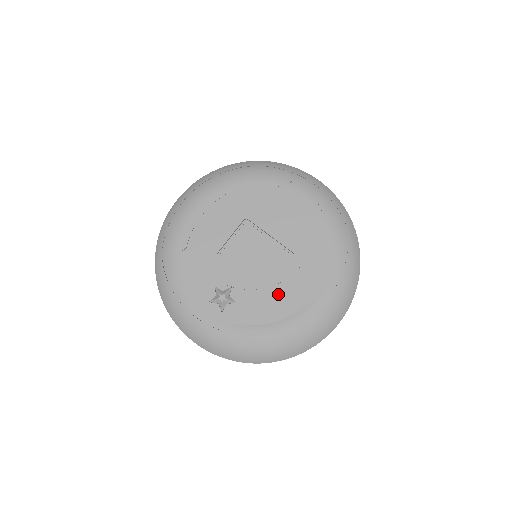
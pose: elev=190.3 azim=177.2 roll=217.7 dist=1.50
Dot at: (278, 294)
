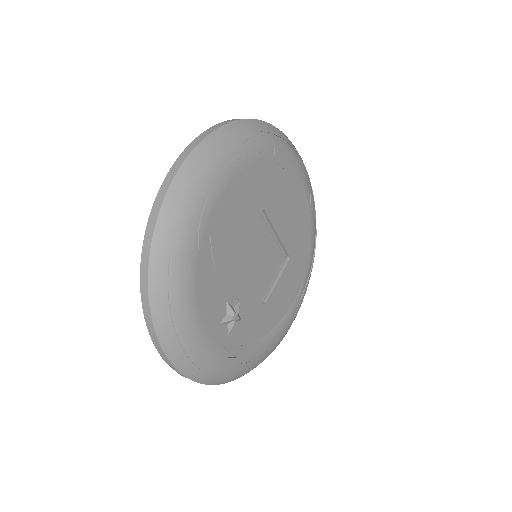
Dot at: (272, 303)
